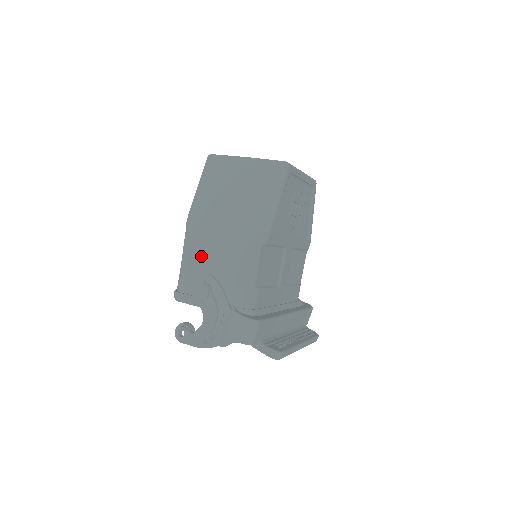
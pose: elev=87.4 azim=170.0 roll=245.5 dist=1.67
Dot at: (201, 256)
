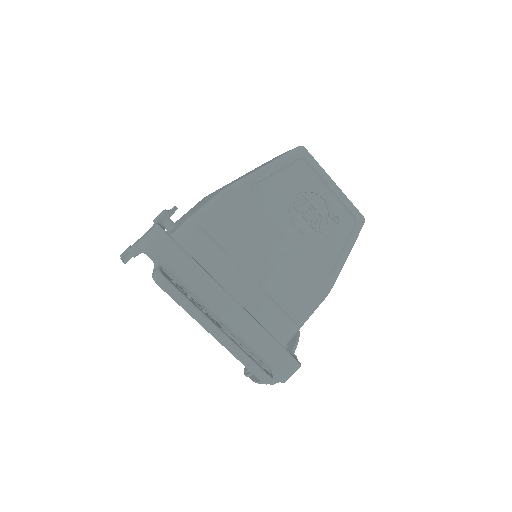
Dot at: (193, 208)
